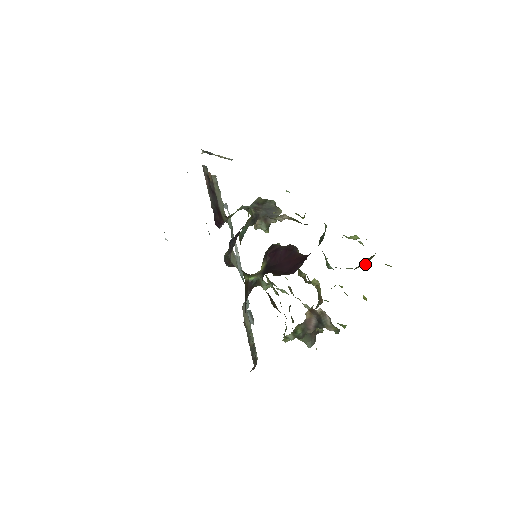
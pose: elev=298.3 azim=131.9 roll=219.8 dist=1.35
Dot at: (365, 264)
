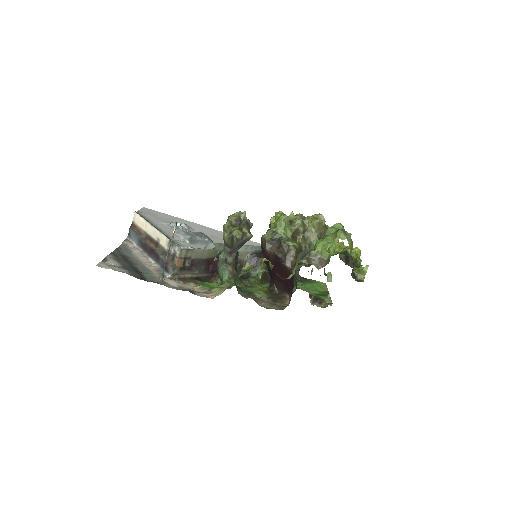
Dot at: occluded
